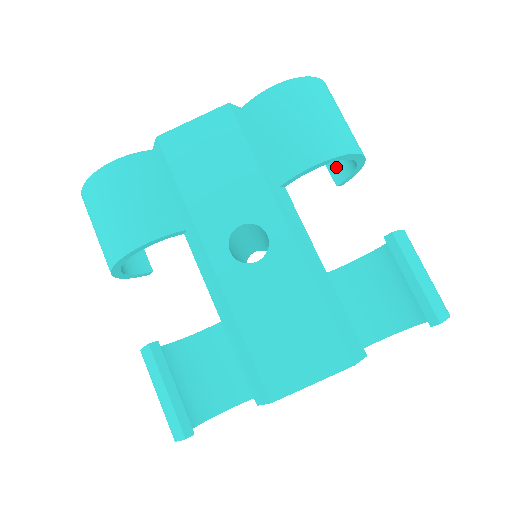
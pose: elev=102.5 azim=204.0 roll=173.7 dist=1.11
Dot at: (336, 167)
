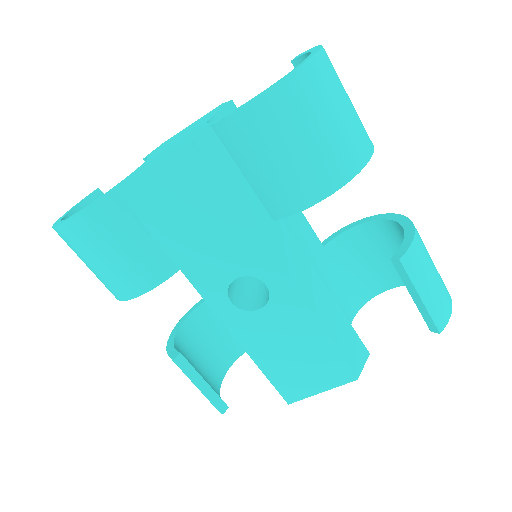
Dot at: occluded
